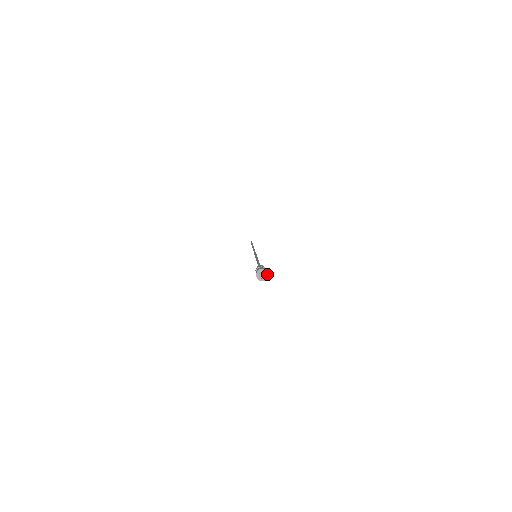
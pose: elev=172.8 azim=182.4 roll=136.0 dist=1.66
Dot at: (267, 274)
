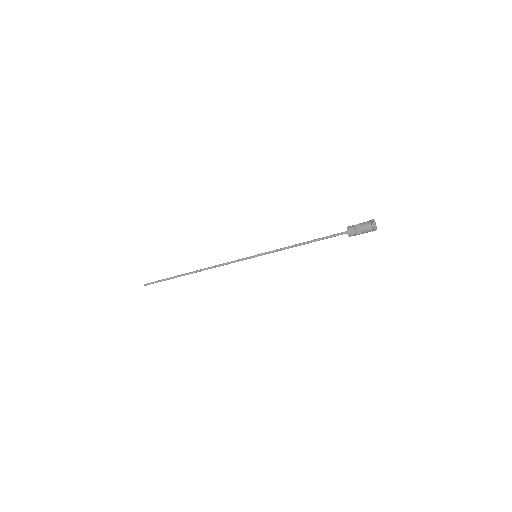
Dot at: (375, 222)
